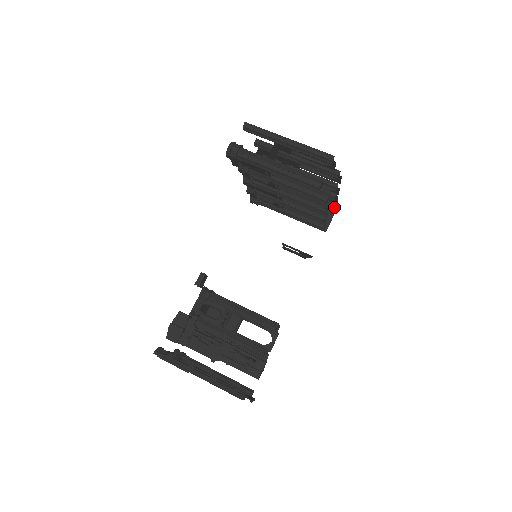
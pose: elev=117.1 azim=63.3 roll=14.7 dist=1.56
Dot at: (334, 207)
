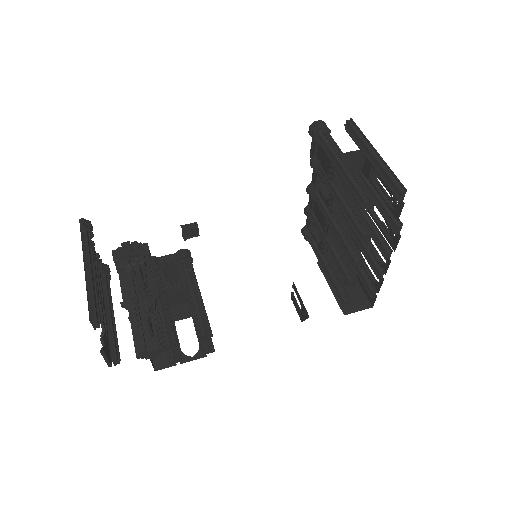
Dot at: (374, 299)
